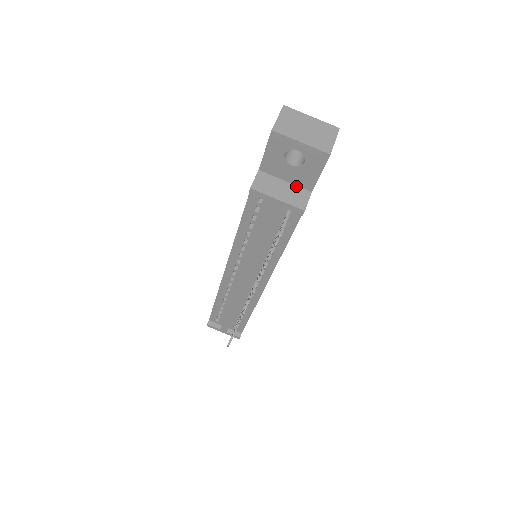
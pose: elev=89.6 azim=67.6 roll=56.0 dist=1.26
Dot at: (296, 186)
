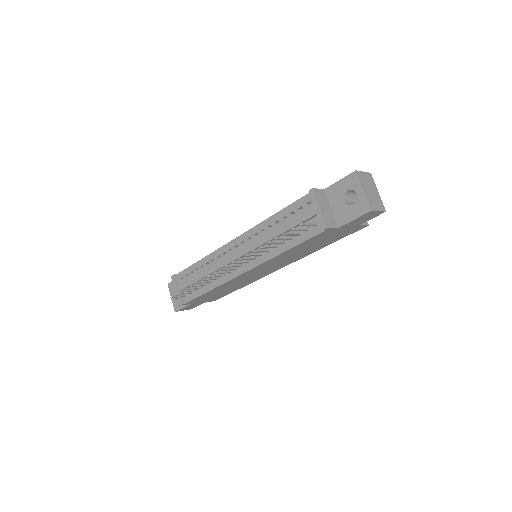
Dot at: (334, 216)
